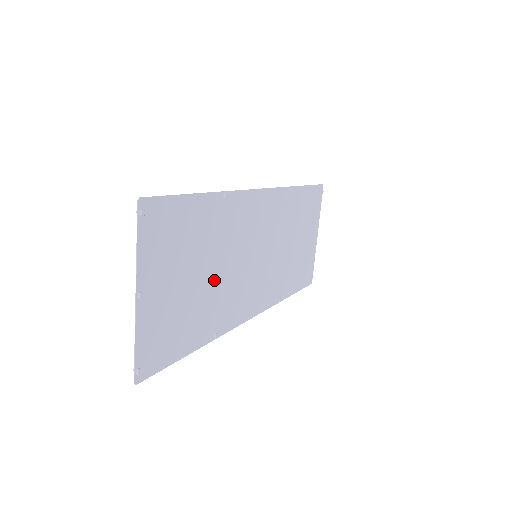
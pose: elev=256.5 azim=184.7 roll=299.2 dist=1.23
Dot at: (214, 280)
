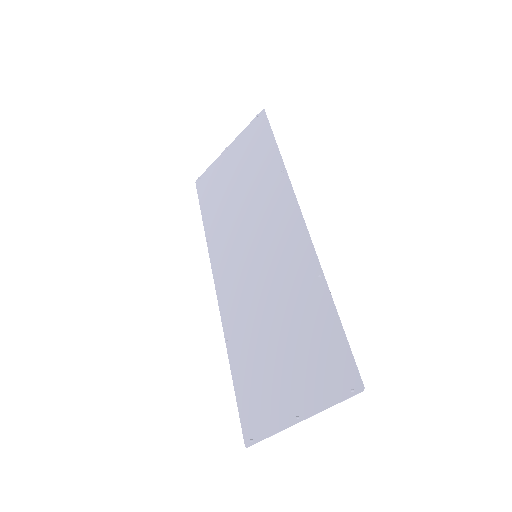
Dot at: (266, 323)
